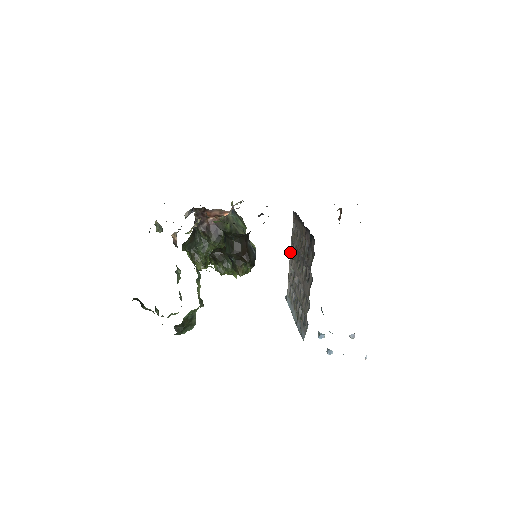
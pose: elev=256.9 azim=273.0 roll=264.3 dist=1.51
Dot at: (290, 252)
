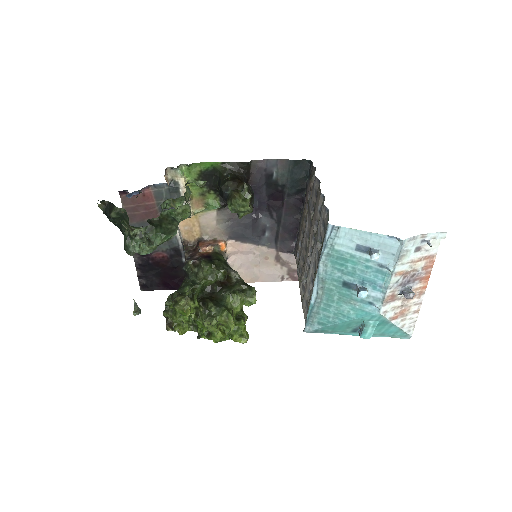
Dot at: occluded
